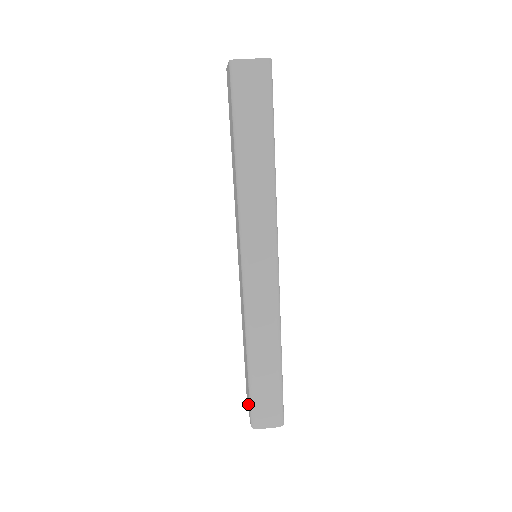
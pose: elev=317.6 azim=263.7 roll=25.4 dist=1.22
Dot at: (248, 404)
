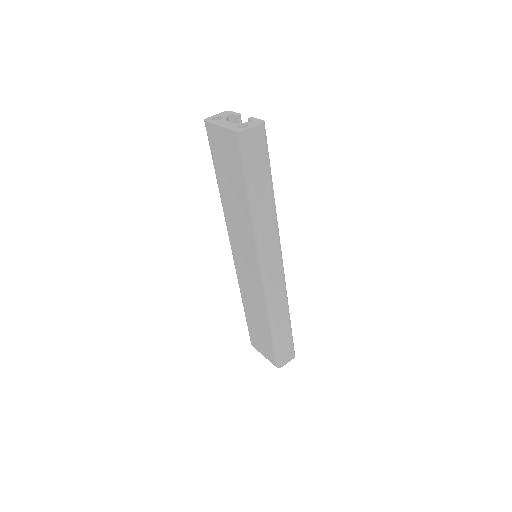
Dot at: (265, 354)
